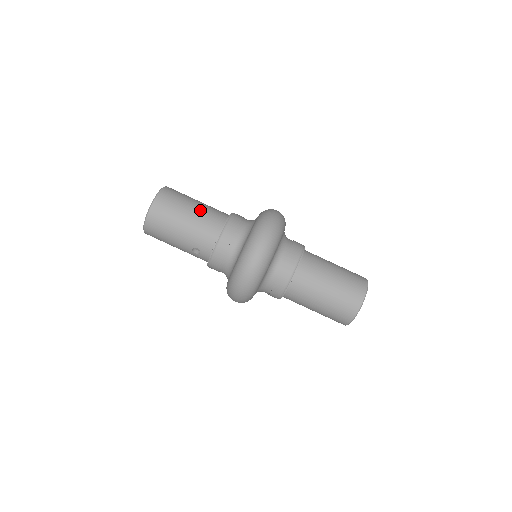
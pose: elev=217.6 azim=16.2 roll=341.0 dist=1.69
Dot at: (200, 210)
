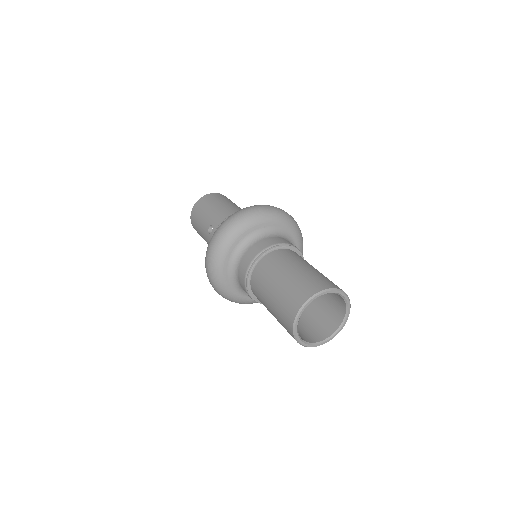
Dot at: (236, 206)
